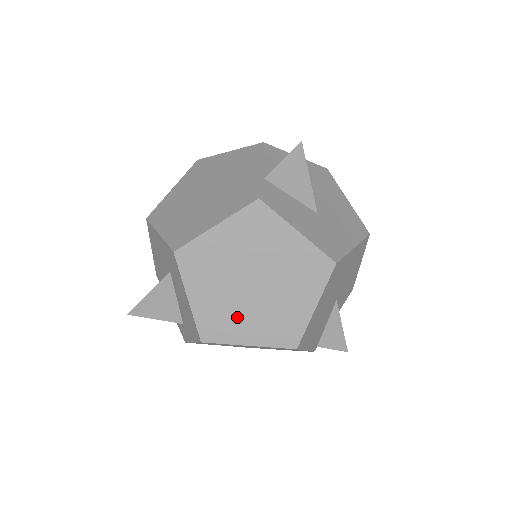
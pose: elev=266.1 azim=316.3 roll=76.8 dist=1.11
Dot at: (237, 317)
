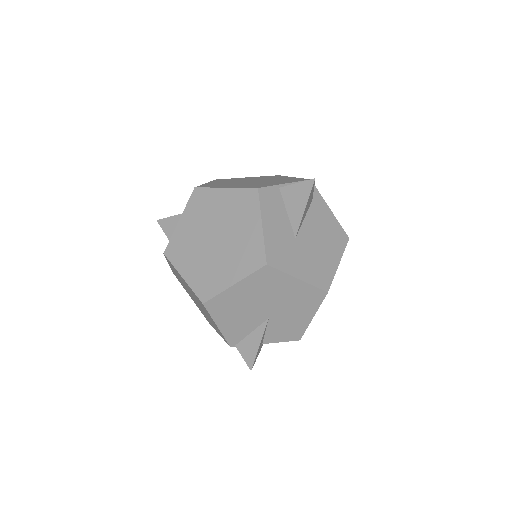
Dot at: (191, 253)
